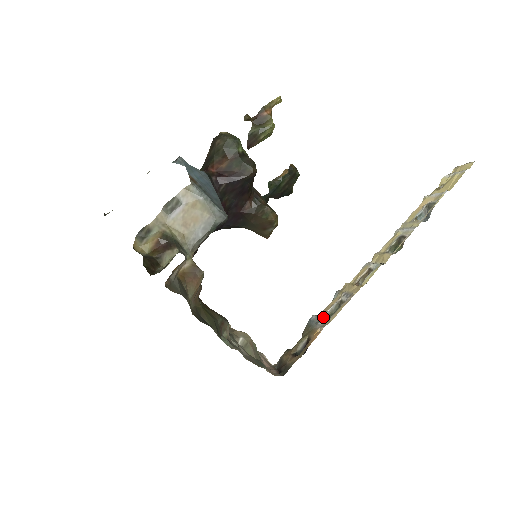
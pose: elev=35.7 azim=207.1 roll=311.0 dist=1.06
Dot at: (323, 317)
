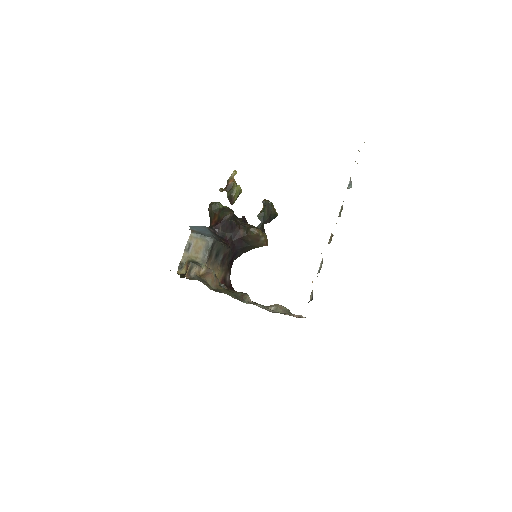
Dot at: (317, 273)
